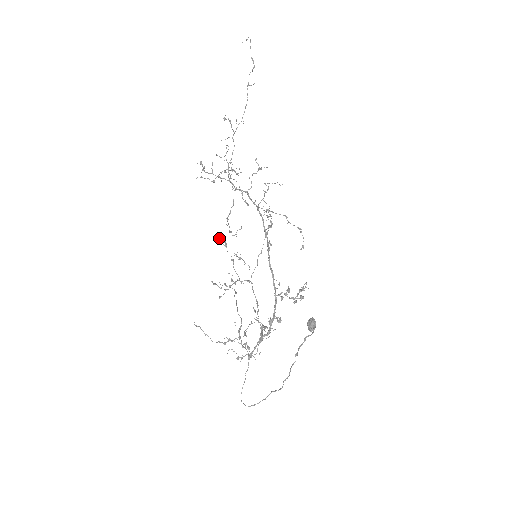
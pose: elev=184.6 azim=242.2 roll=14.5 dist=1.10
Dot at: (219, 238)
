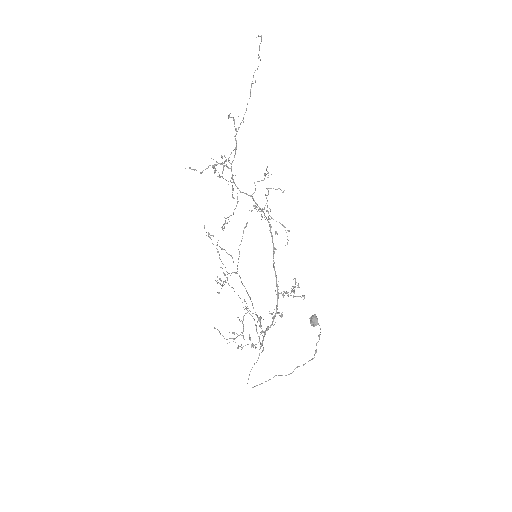
Dot at: occluded
